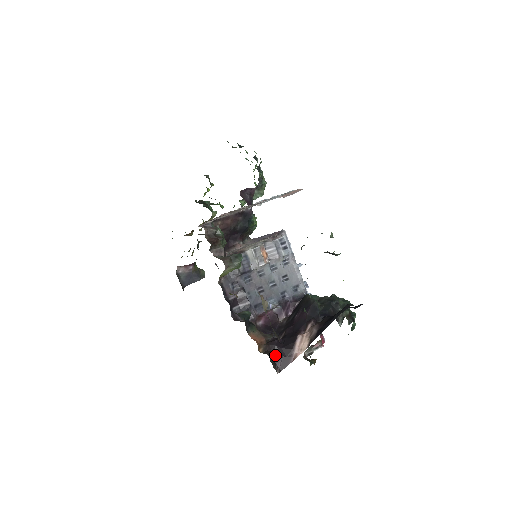
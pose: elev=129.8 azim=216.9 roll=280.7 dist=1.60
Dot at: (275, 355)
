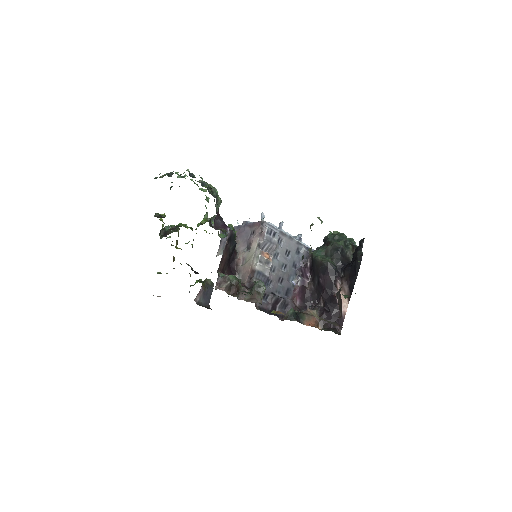
Dot at: (331, 324)
